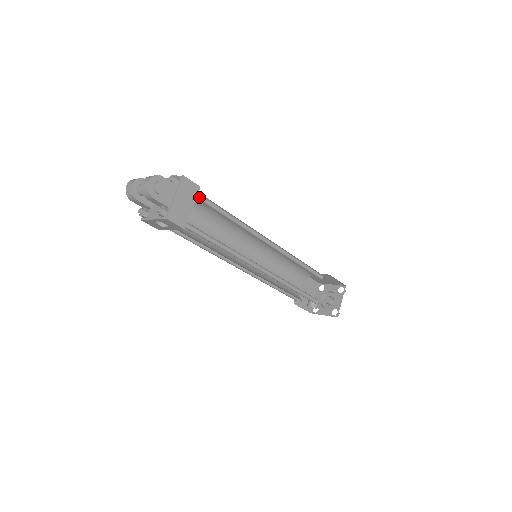
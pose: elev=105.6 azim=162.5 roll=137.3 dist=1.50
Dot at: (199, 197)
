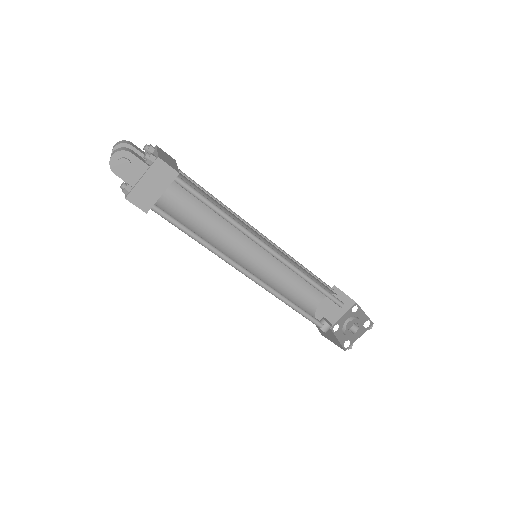
Dot at: (182, 181)
